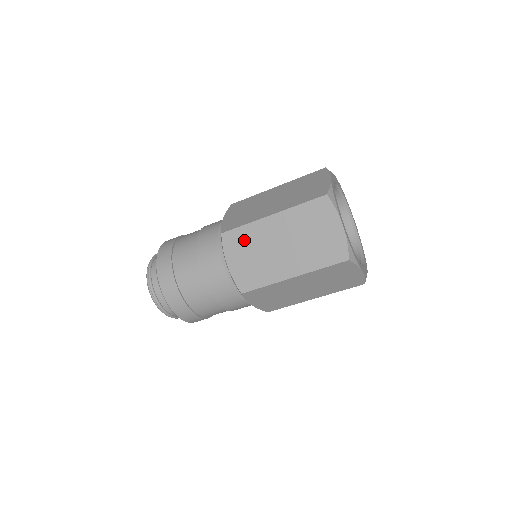
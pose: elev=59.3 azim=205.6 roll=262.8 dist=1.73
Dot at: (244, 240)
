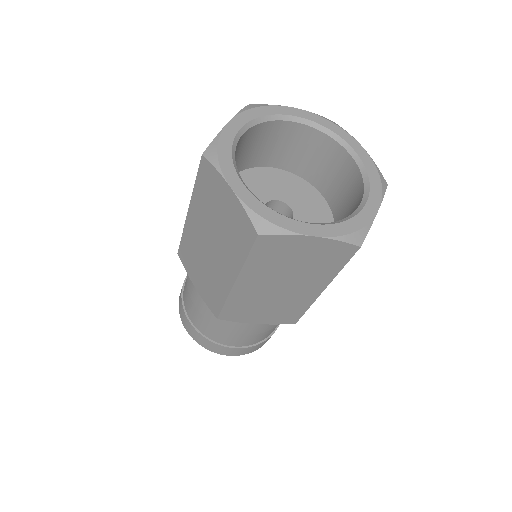
Dot at: (190, 253)
